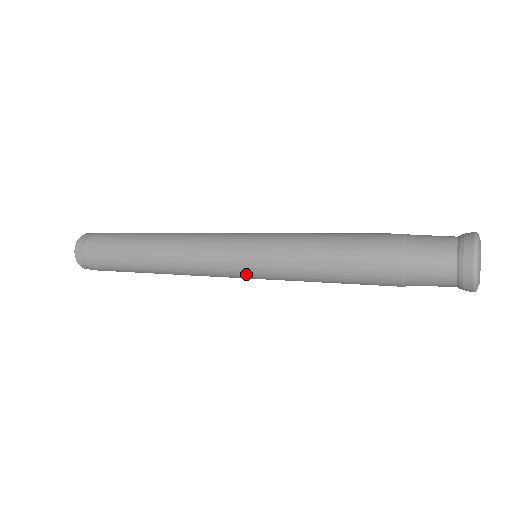
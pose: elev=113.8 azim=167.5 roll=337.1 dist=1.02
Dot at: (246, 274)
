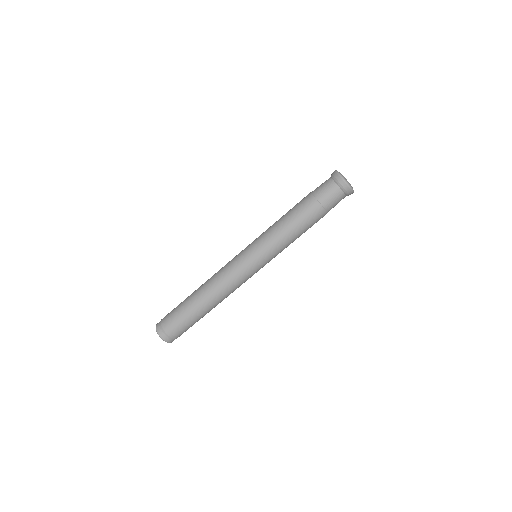
Dot at: (256, 263)
